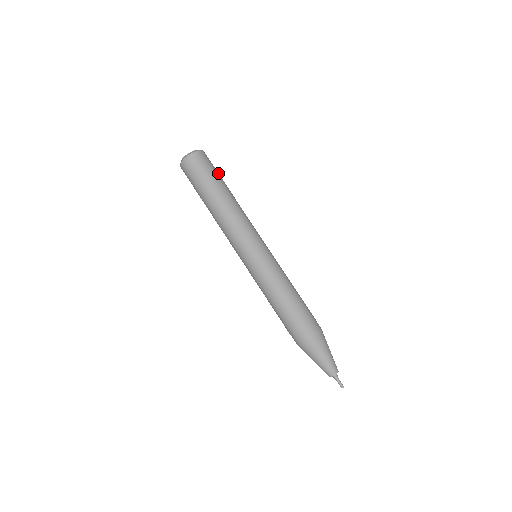
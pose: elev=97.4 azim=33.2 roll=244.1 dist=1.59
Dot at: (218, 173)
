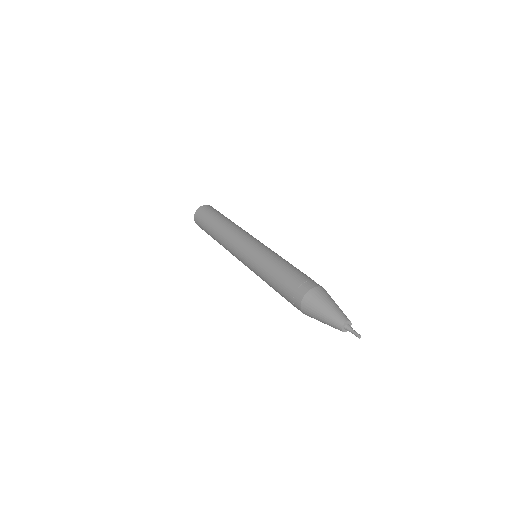
Dot at: (218, 213)
